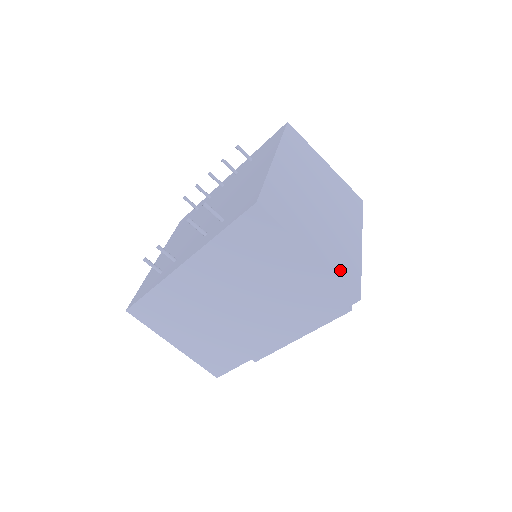
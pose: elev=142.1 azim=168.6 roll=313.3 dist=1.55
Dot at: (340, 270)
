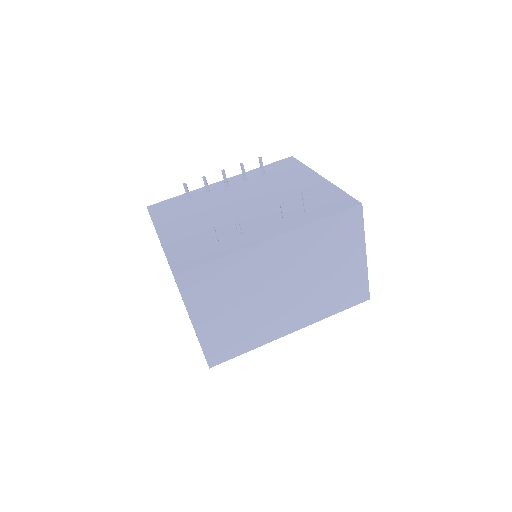
Dot at: occluded
